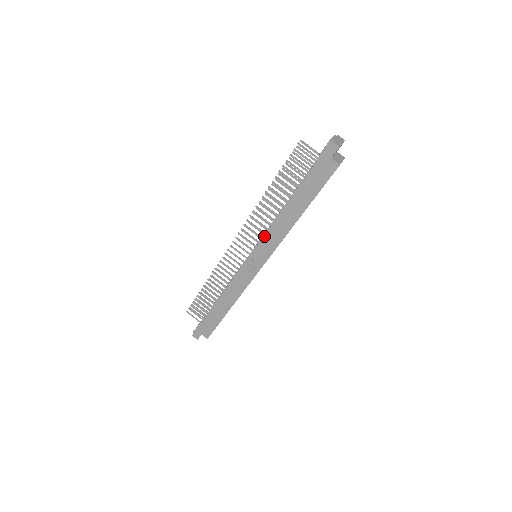
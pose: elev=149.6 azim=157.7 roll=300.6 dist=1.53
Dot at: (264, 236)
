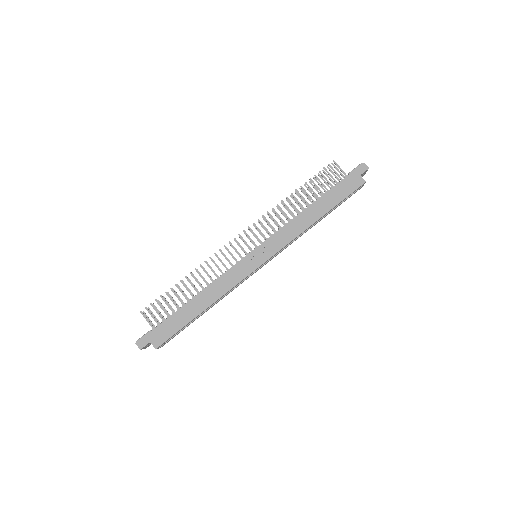
Dot at: (278, 231)
